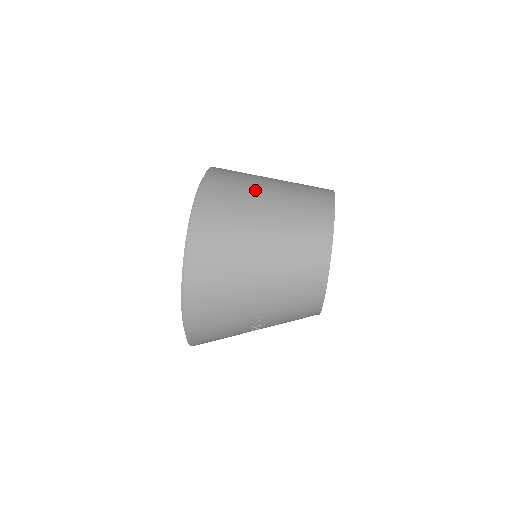
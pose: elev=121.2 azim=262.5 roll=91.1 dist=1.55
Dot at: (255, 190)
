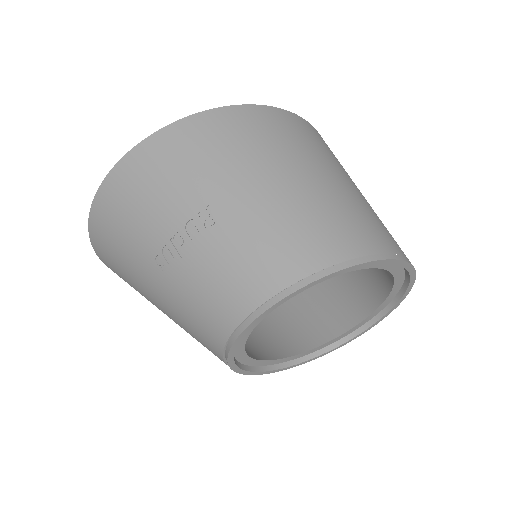
Dot at: occluded
